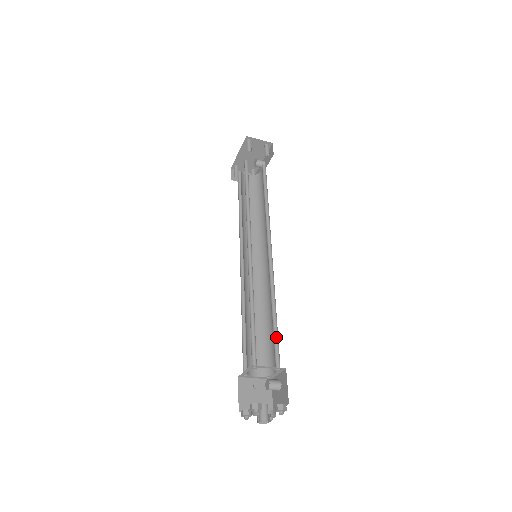
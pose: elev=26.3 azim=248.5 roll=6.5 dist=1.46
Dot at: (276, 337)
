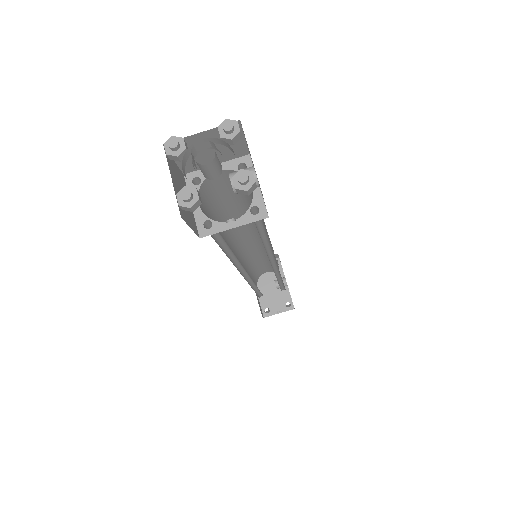
Dot at: occluded
